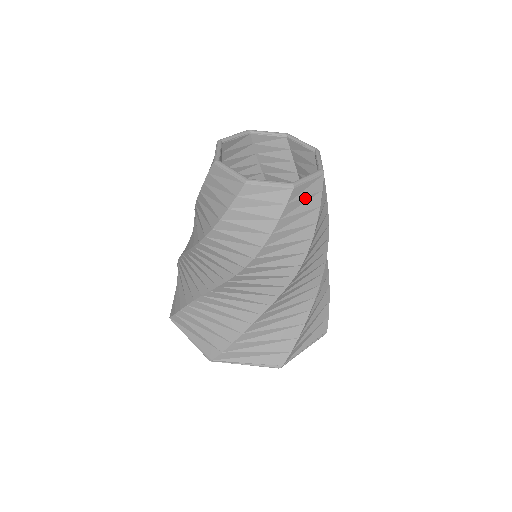
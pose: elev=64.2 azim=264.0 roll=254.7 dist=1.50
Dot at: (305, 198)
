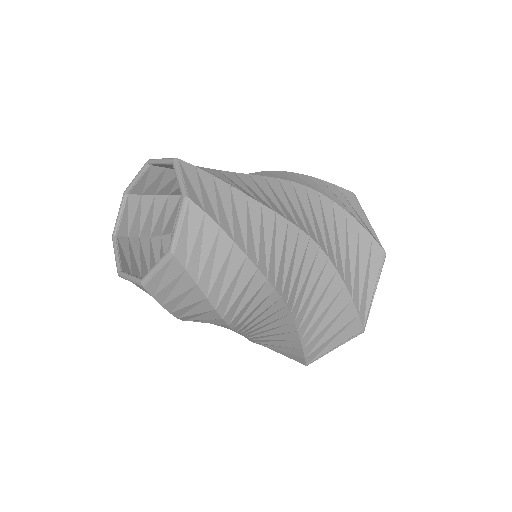
Dot at: (197, 241)
